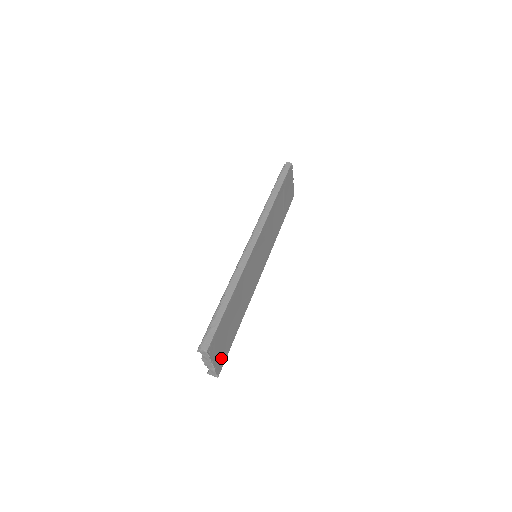
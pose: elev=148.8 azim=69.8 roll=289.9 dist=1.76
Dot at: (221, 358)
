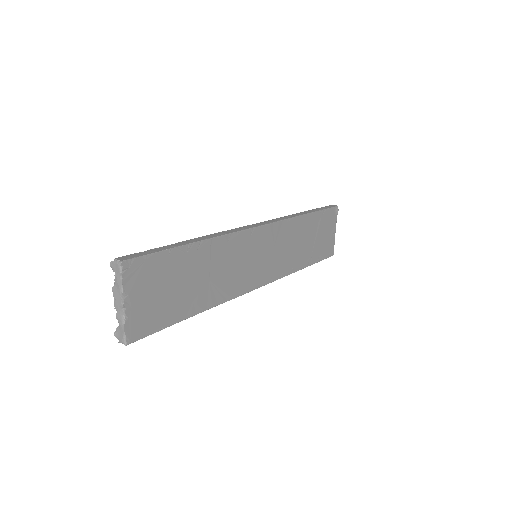
Dot at: (144, 318)
